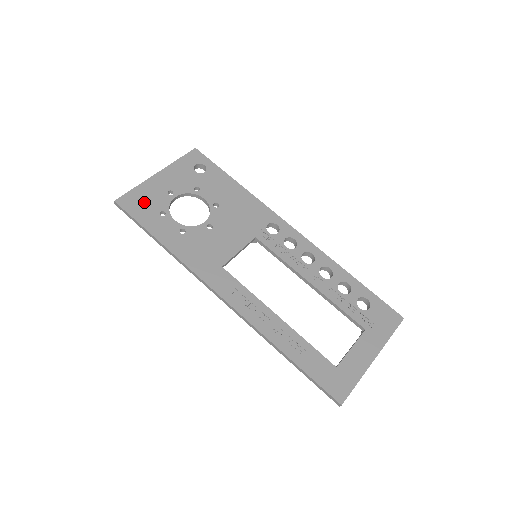
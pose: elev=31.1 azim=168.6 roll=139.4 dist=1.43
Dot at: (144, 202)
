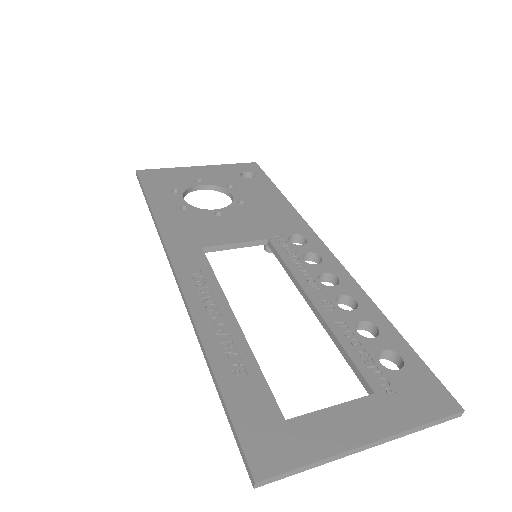
Dot at: (165, 179)
